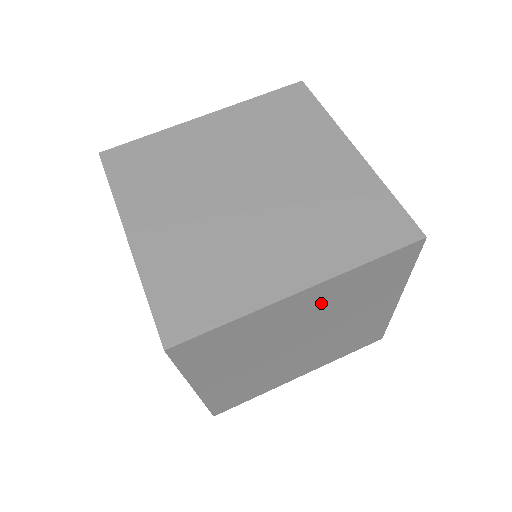
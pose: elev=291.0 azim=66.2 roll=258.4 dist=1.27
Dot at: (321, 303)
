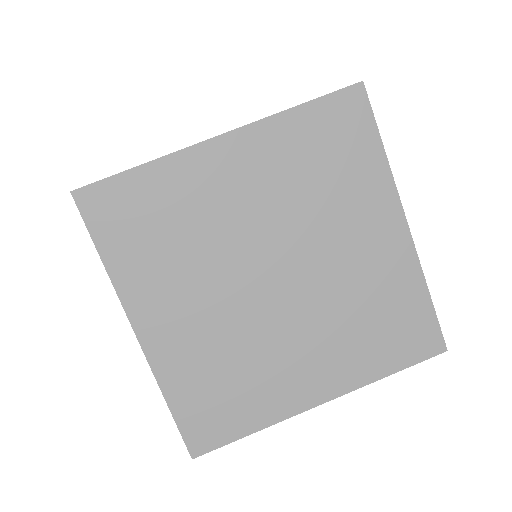
Dot at: (263, 177)
